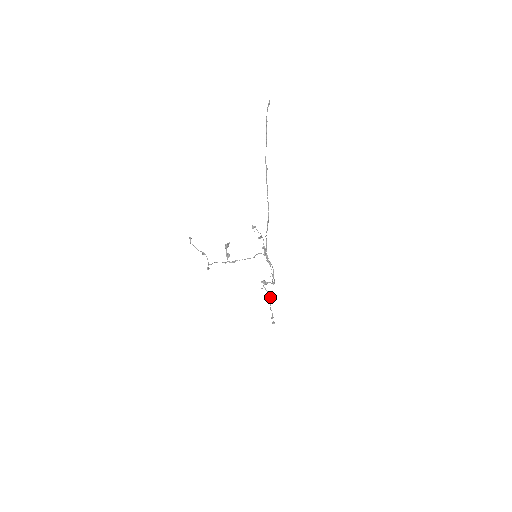
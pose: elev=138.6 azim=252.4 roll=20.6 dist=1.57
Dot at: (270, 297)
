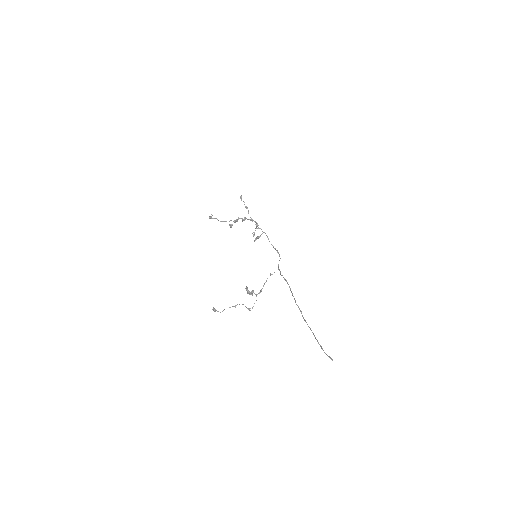
Dot at: occluded
